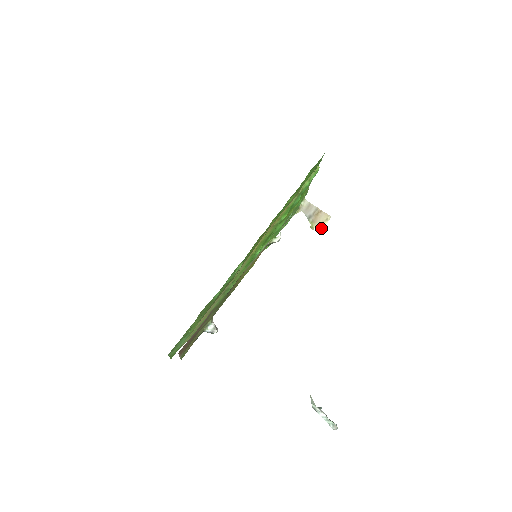
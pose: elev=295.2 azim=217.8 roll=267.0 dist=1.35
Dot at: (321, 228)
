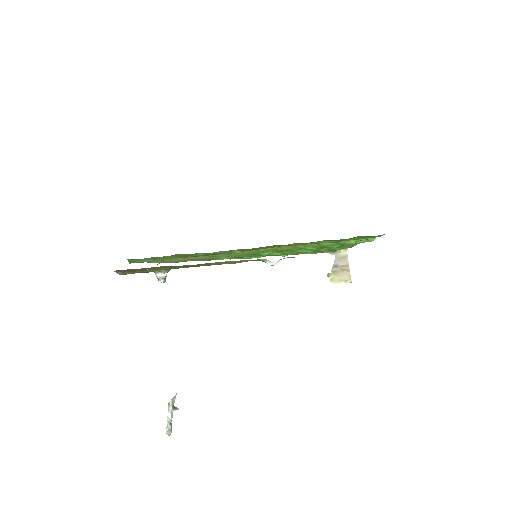
Dot at: (335, 283)
